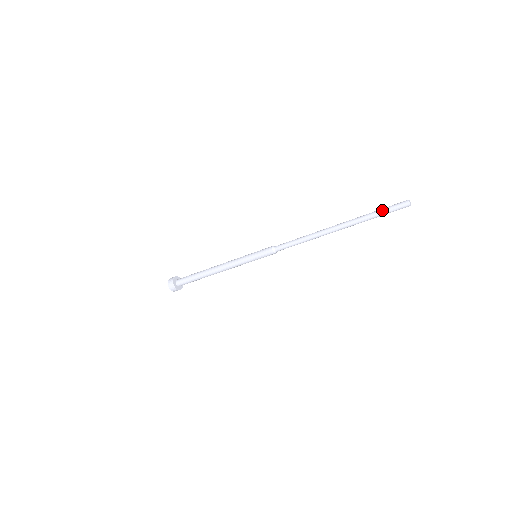
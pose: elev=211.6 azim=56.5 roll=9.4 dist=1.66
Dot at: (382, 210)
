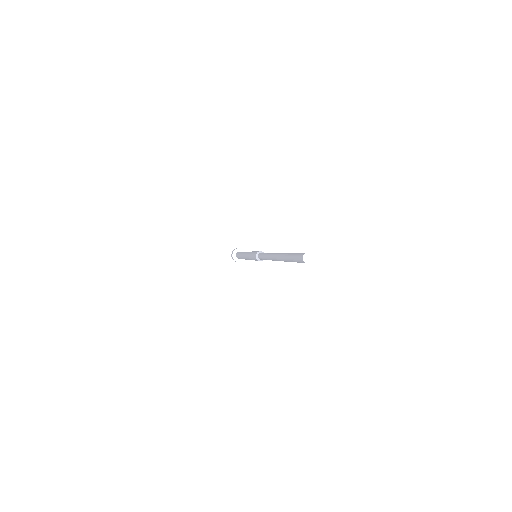
Dot at: (291, 256)
